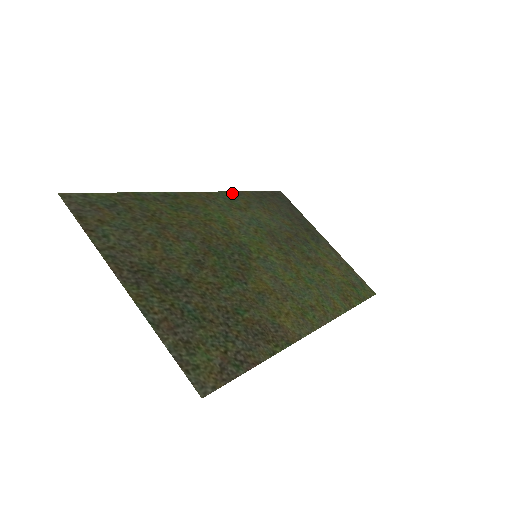
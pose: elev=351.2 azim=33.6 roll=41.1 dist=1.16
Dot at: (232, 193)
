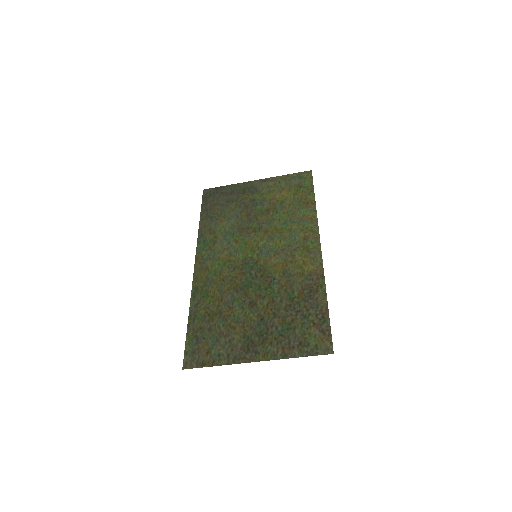
Dot at: (199, 239)
